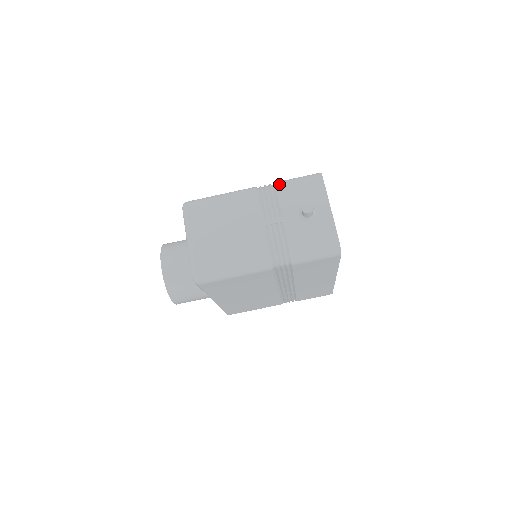
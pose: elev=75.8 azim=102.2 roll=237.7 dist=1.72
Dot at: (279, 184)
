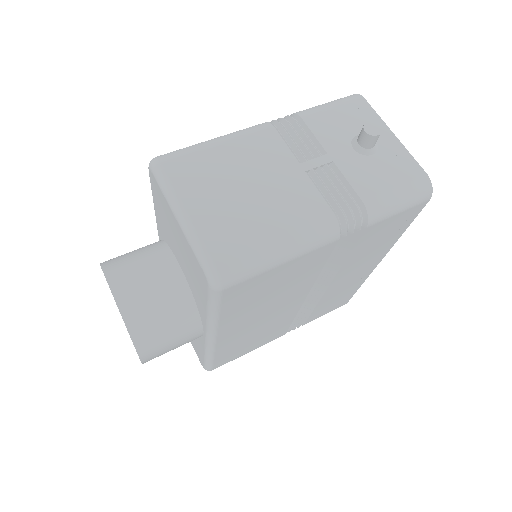
Dot at: (303, 112)
